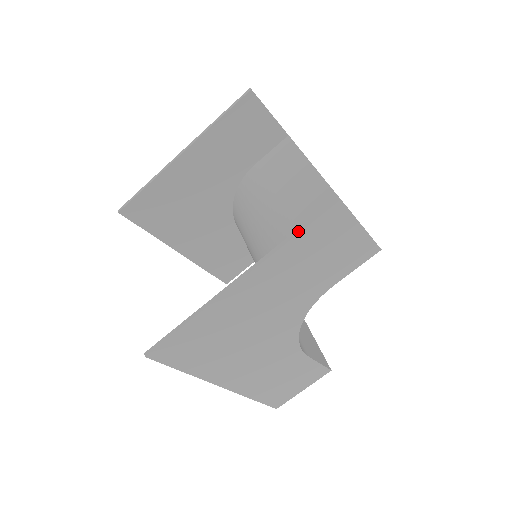
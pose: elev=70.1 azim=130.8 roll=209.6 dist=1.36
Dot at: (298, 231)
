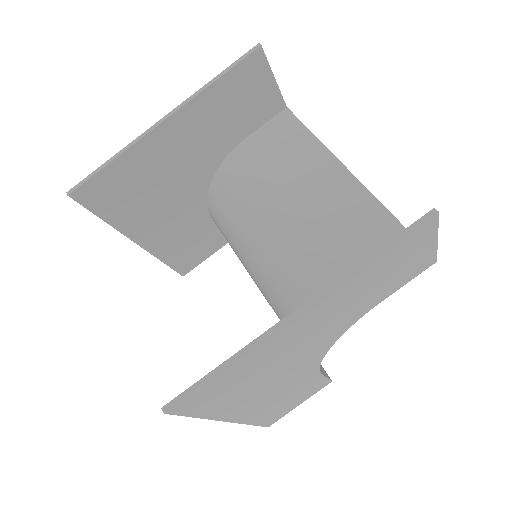
Dot at: (383, 249)
